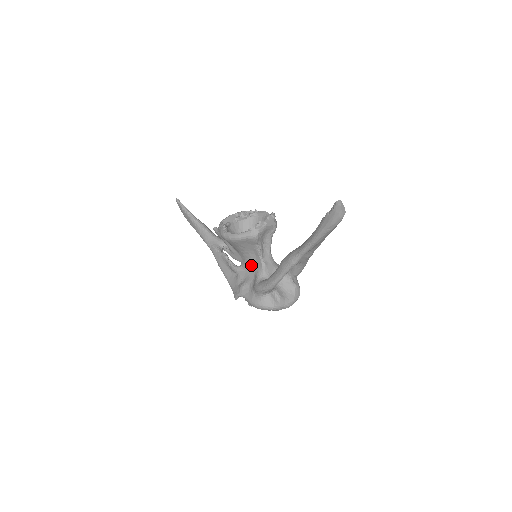
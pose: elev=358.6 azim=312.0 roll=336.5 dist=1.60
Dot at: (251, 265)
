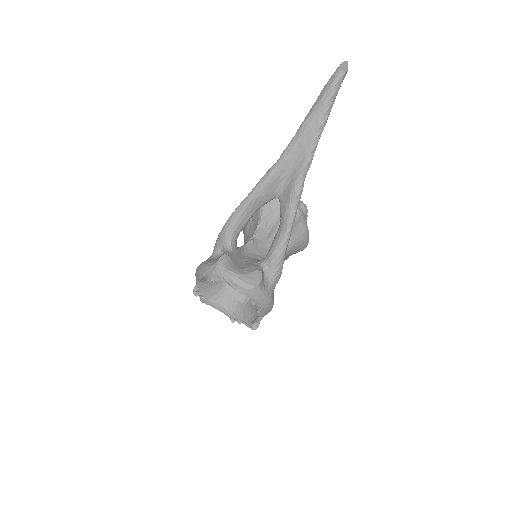
Dot at: occluded
